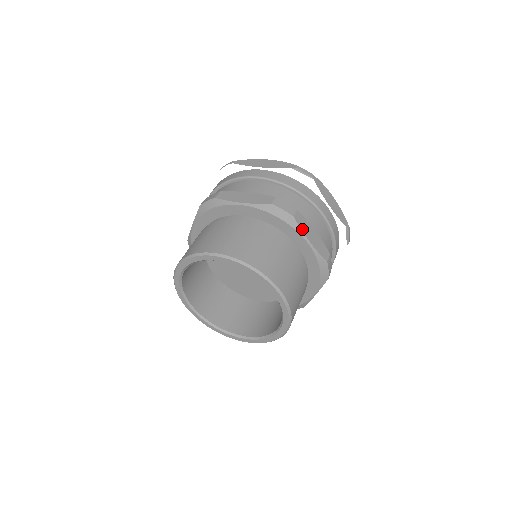
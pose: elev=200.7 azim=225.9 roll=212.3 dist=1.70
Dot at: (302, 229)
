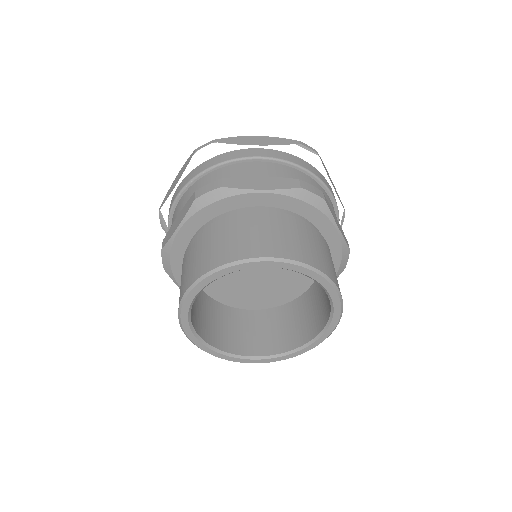
Dot at: (332, 215)
